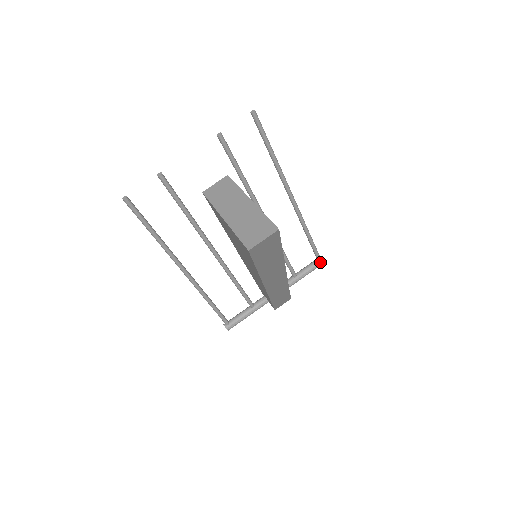
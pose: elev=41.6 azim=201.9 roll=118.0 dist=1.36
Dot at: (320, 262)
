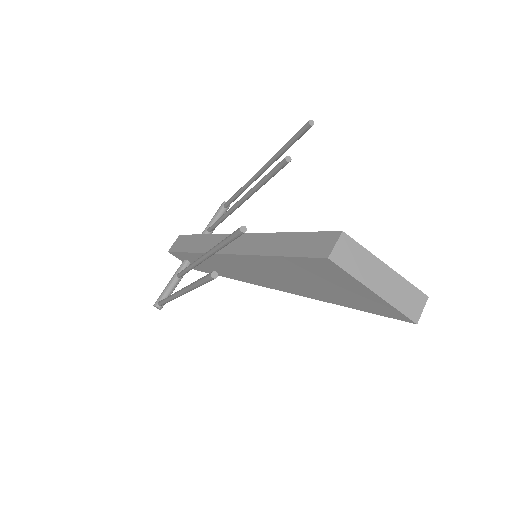
Dot at: (227, 209)
